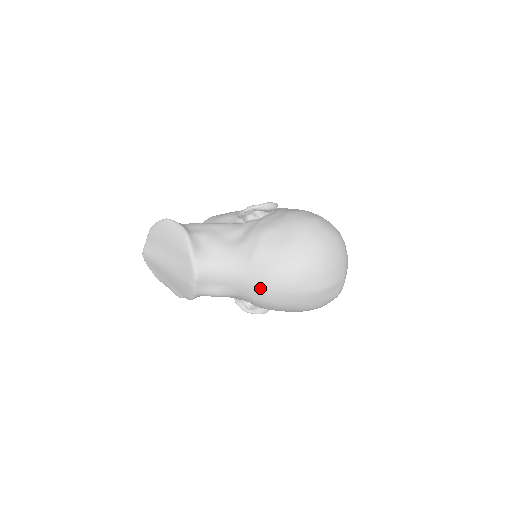
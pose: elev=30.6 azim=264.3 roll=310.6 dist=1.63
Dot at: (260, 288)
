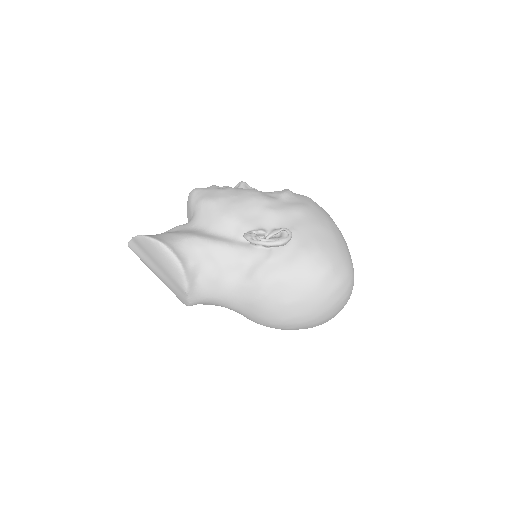
Dot at: (256, 322)
